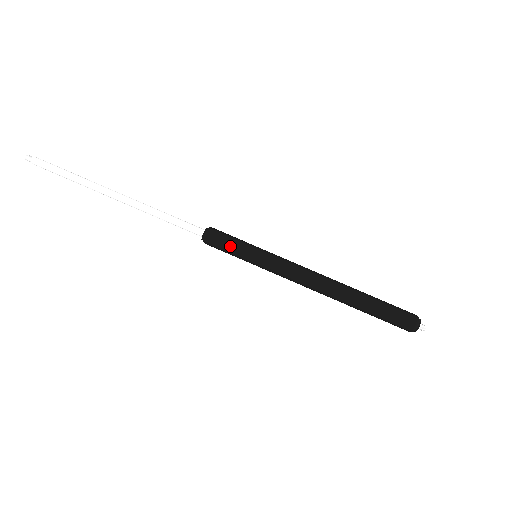
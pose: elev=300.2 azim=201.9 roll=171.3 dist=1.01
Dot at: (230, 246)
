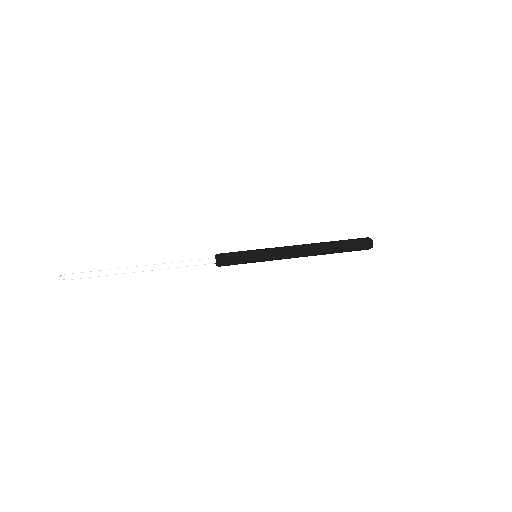
Dot at: (238, 256)
